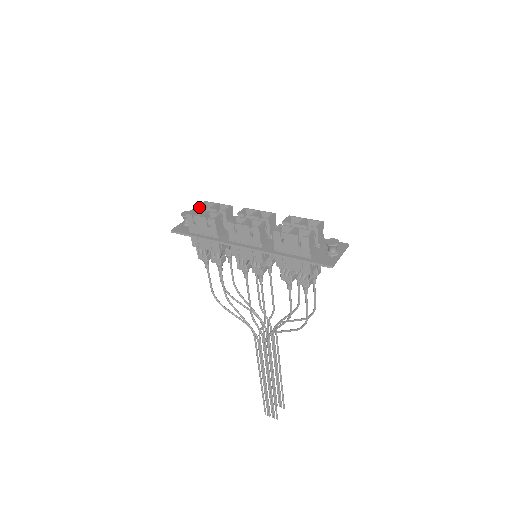
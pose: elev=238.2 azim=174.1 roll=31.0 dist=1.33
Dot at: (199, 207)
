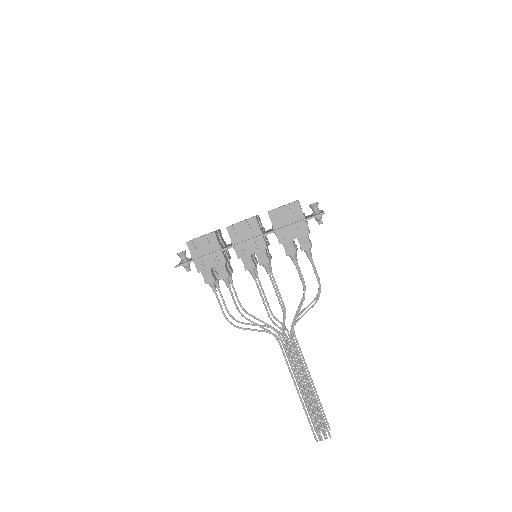
Dot at: occluded
